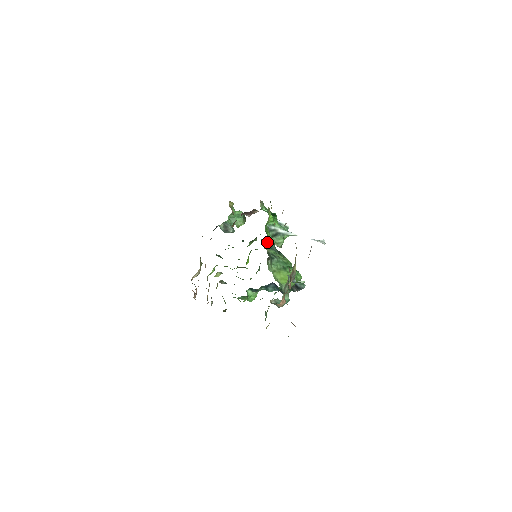
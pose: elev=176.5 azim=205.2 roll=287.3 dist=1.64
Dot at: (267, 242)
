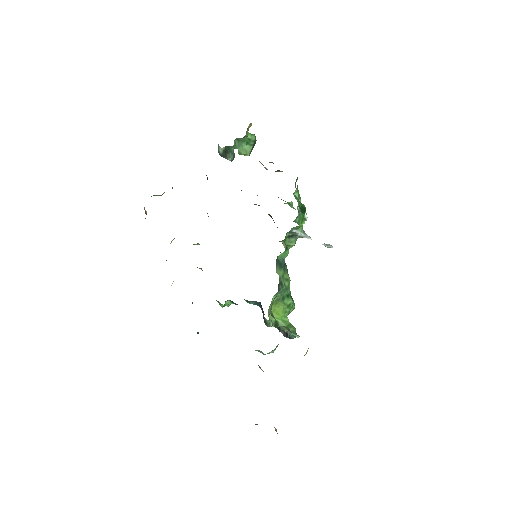
Dot at: (281, 256)
